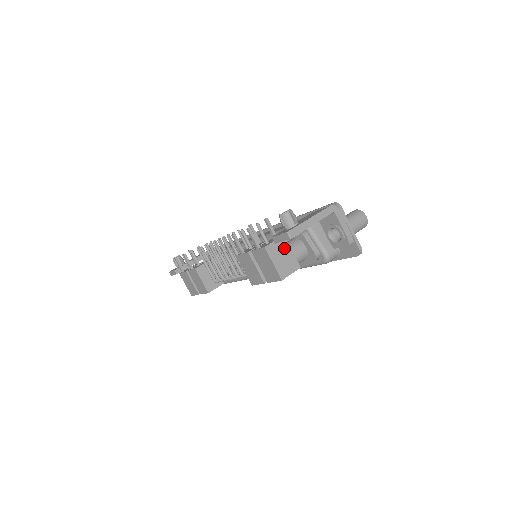
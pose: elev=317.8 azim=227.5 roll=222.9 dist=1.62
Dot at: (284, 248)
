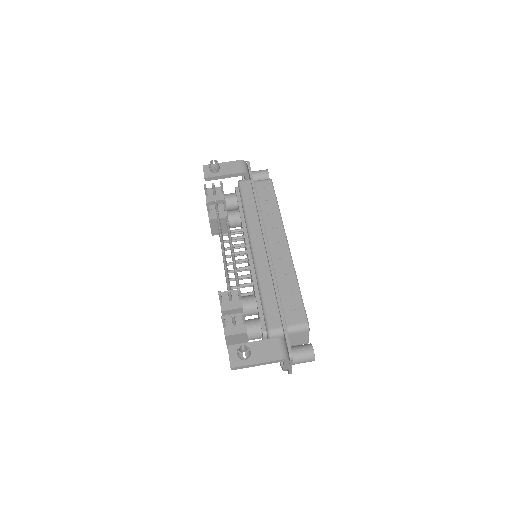
Dot at: (242, 337)
